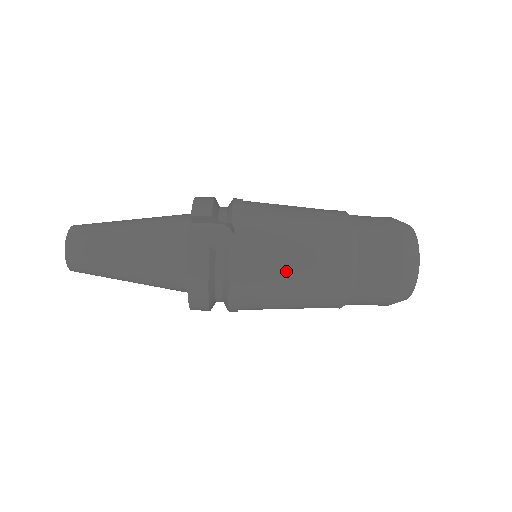
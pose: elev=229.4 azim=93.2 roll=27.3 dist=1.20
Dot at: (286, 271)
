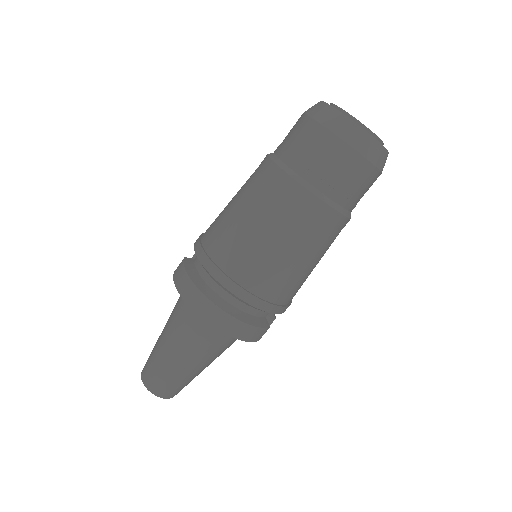
Dot at: (229, 211)
